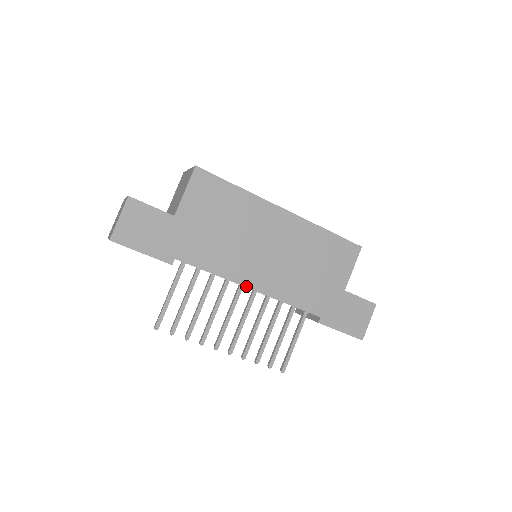
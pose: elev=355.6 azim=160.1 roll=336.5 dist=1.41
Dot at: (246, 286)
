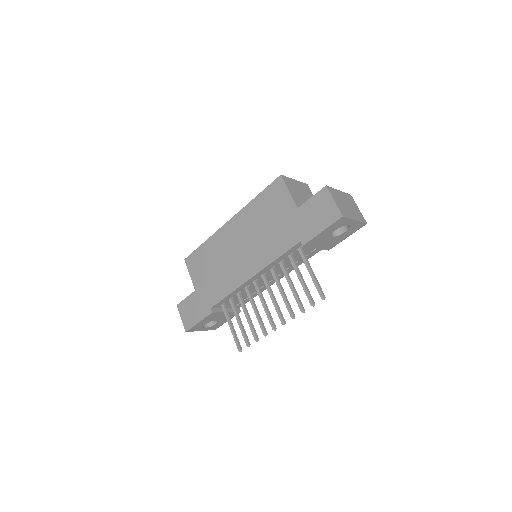
Dot at: (248, 280)
